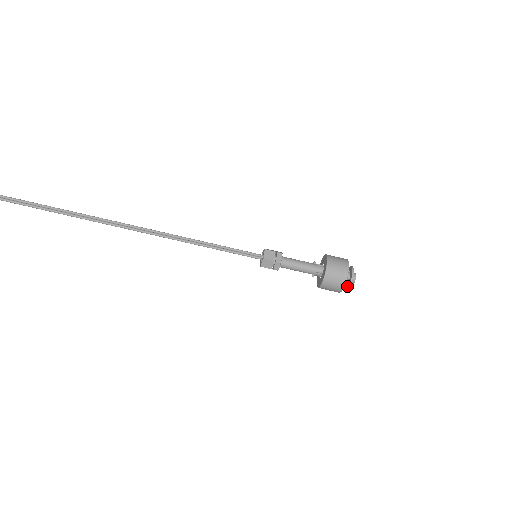
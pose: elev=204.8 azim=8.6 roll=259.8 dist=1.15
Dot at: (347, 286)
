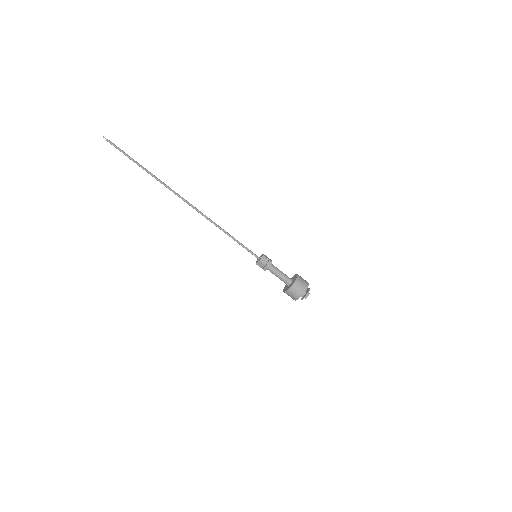
Dot at: (305, 296)
